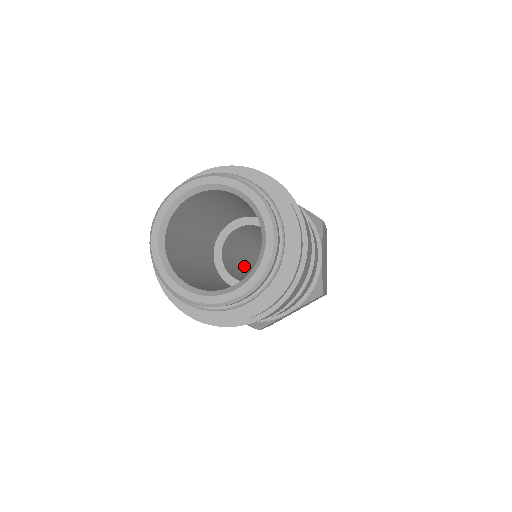
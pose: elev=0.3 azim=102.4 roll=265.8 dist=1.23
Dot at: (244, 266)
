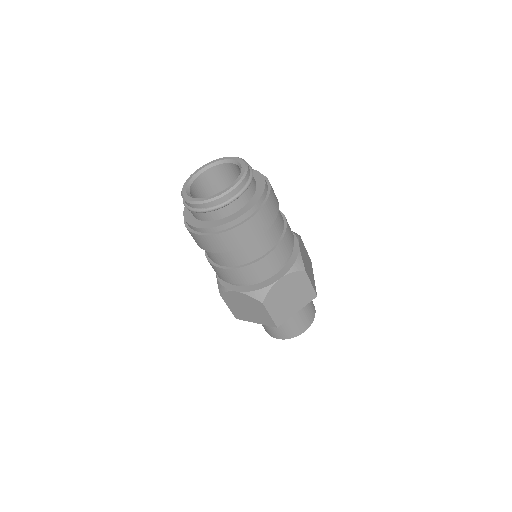
Dot at: occluded
